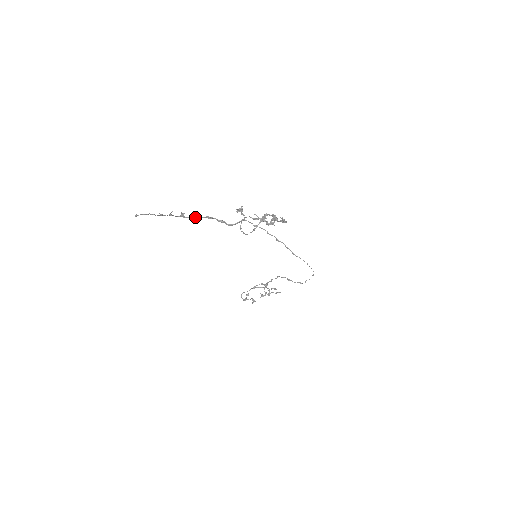
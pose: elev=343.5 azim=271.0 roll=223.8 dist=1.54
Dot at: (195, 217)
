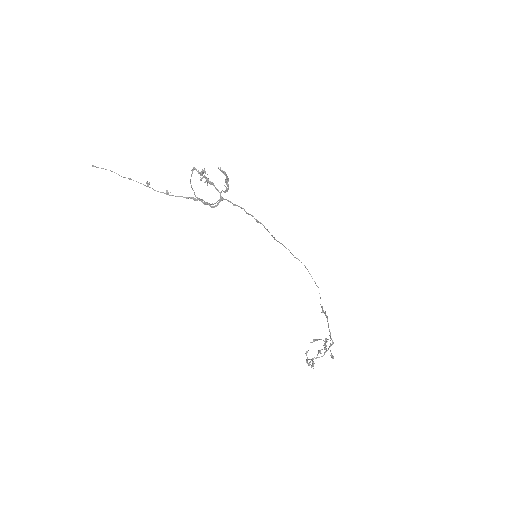
Dot at: (179, 196)
